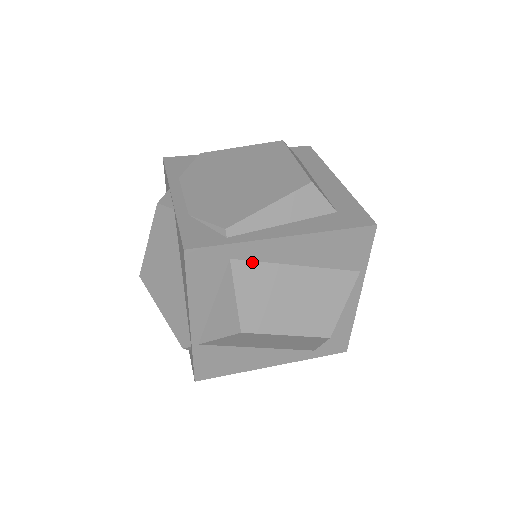
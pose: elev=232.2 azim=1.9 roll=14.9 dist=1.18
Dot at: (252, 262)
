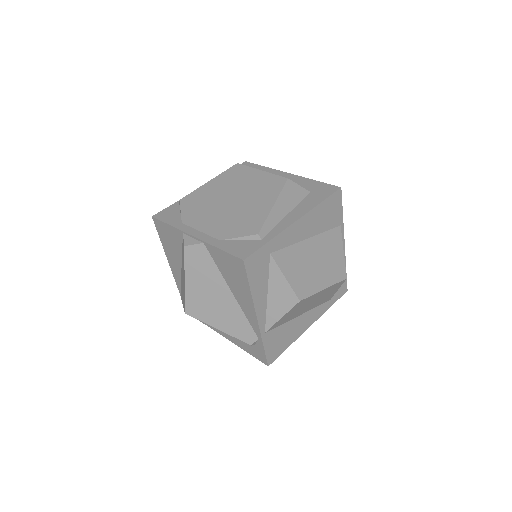
Dot at: (283, 249)
